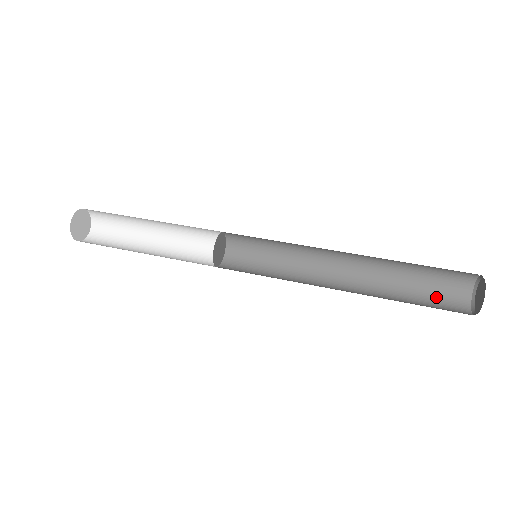
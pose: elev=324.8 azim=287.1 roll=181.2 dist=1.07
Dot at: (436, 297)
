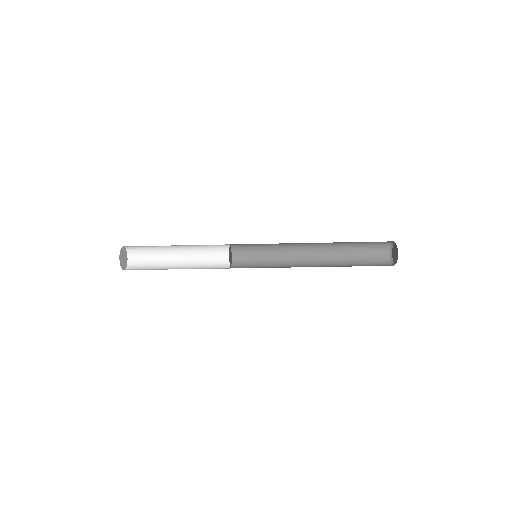
Dot at: (371, 262)
